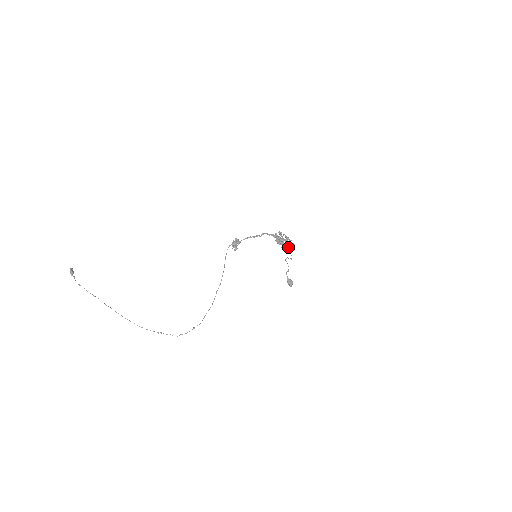
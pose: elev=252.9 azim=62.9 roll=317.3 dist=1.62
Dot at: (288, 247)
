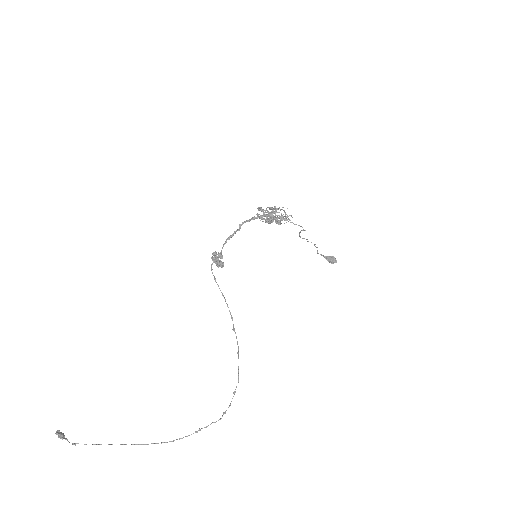
Dot at: (282, 217)
